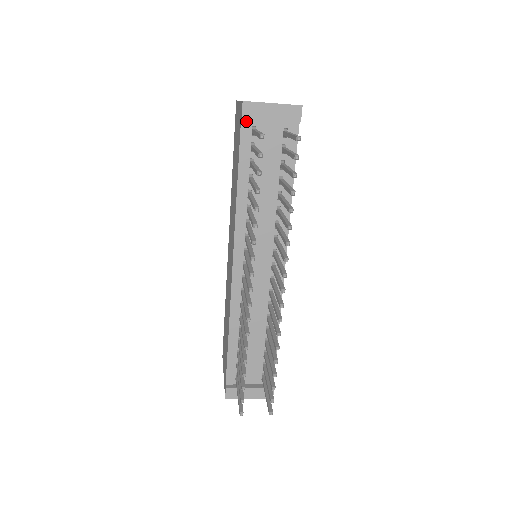
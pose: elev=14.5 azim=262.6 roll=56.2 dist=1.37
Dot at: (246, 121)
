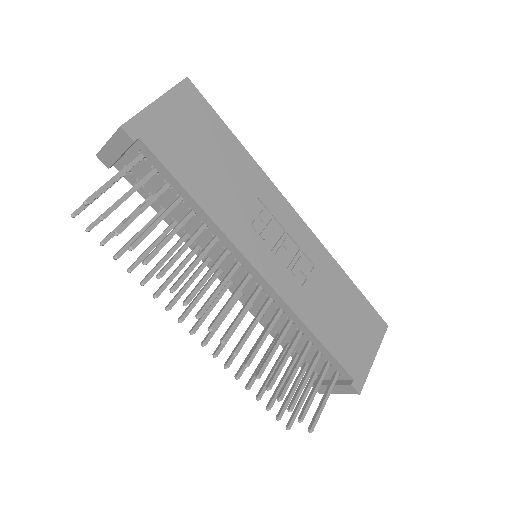
Dot at: (117, 165)
